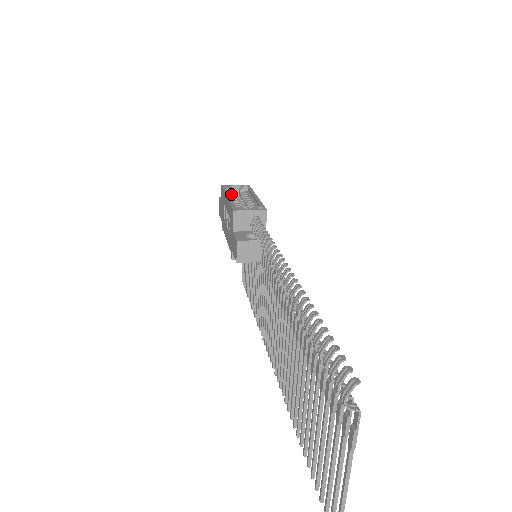
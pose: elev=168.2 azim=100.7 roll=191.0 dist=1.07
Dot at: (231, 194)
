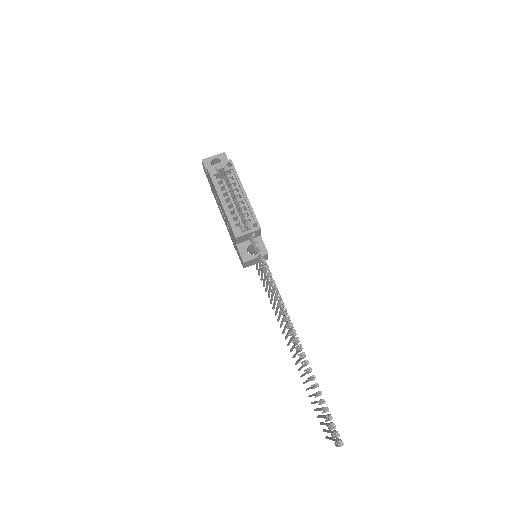
Dot at: (220, 186)
